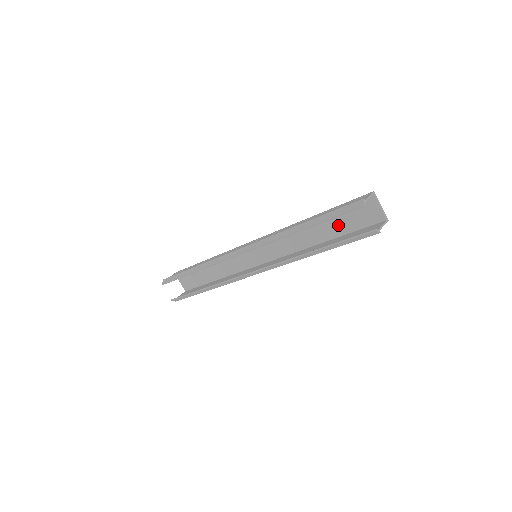
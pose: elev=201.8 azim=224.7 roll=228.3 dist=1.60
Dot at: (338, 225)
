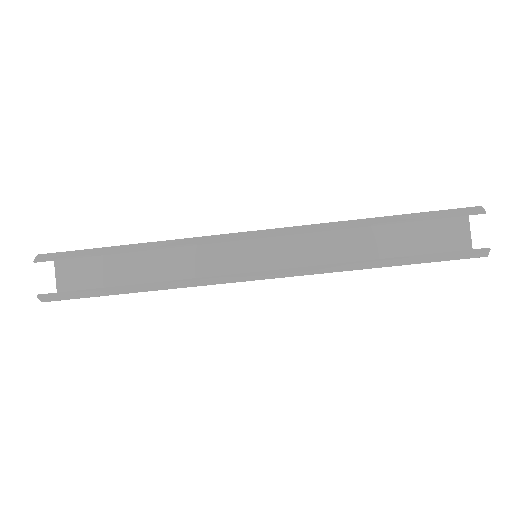
Dot at: (404, 243)
